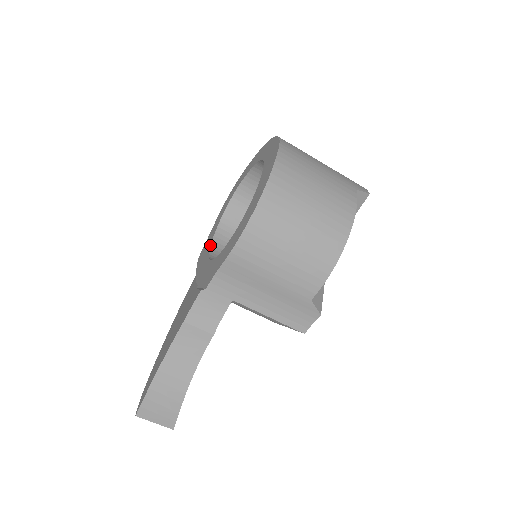
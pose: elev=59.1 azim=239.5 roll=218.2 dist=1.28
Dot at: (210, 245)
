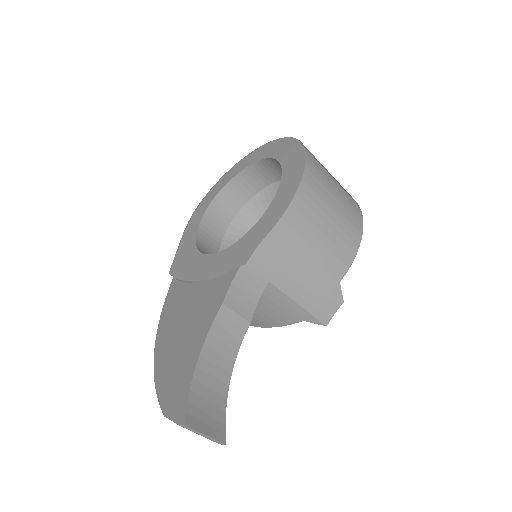
Dot at: (197, 249)
